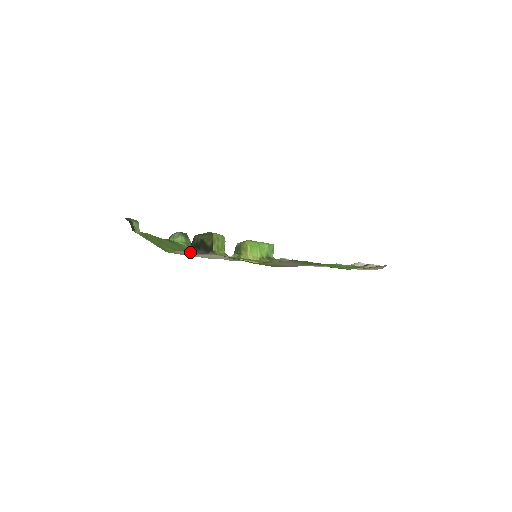
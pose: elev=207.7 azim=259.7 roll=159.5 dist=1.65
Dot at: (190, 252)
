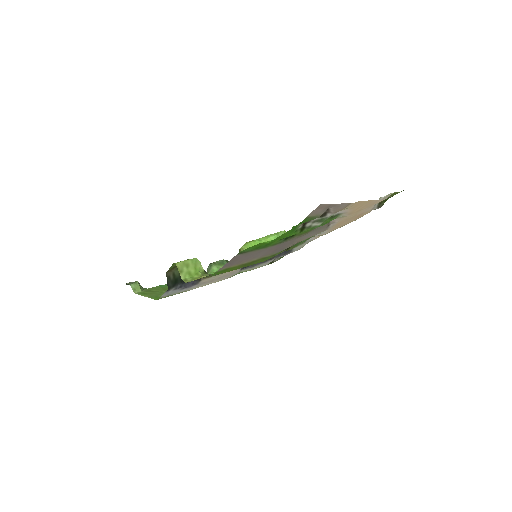
Dot at: (177, 289)
